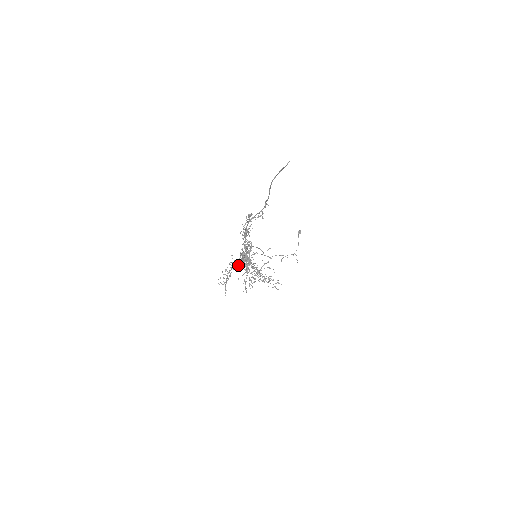
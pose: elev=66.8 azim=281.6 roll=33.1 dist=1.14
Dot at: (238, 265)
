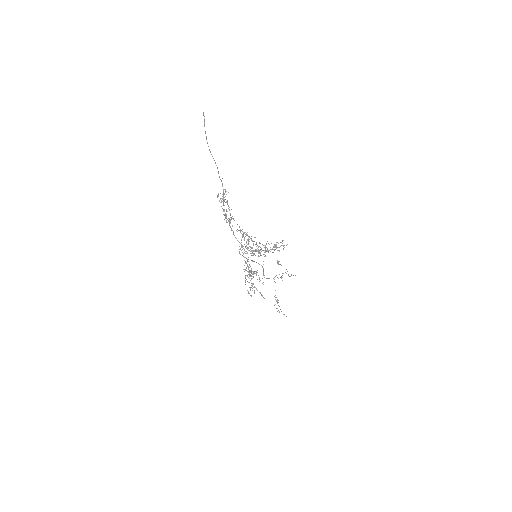
Dot at: (251, 273)
